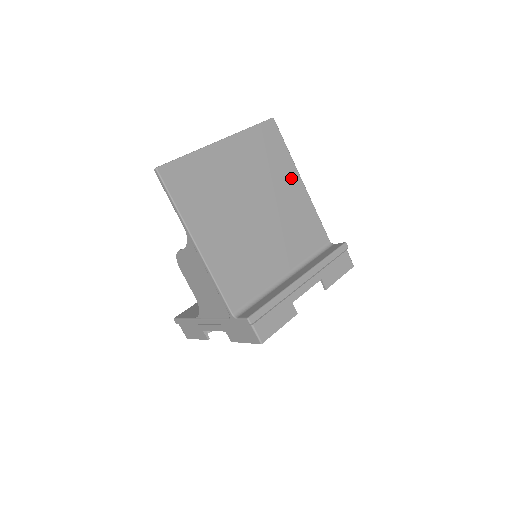
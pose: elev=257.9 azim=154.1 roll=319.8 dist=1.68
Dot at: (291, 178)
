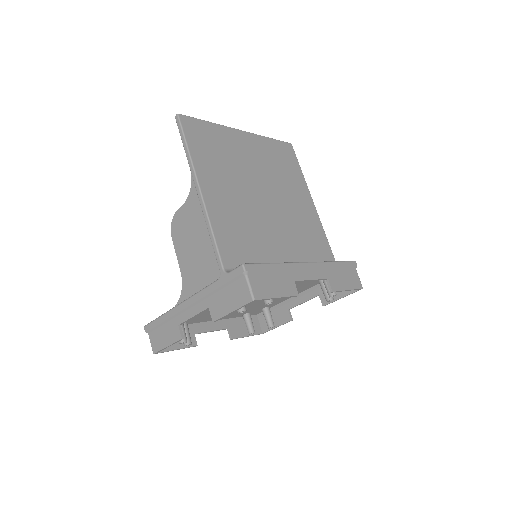
Dot at: (303, 193)
